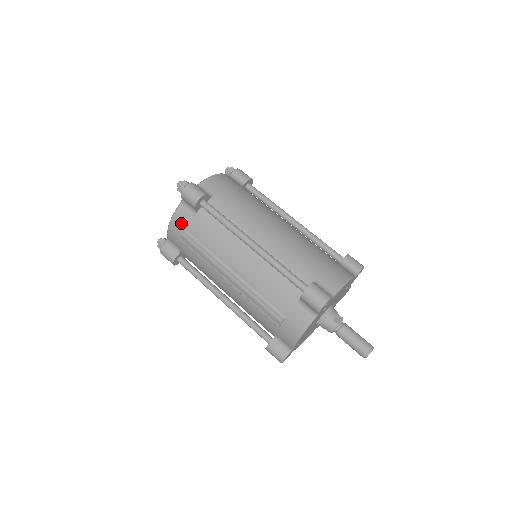
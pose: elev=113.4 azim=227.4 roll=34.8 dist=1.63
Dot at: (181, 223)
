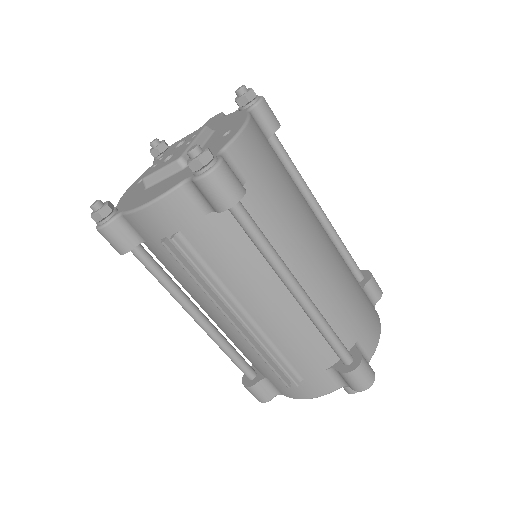
Dot at: (173, 218)
